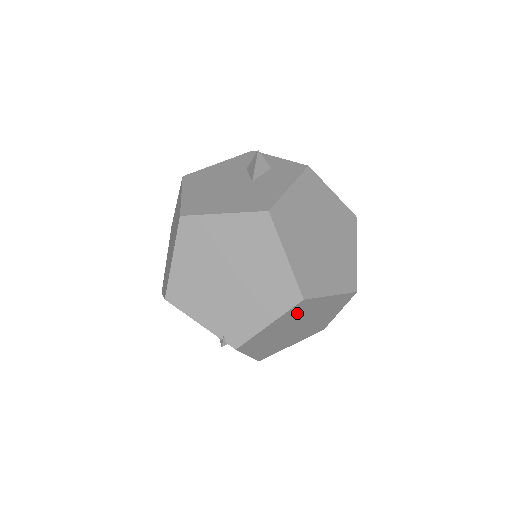
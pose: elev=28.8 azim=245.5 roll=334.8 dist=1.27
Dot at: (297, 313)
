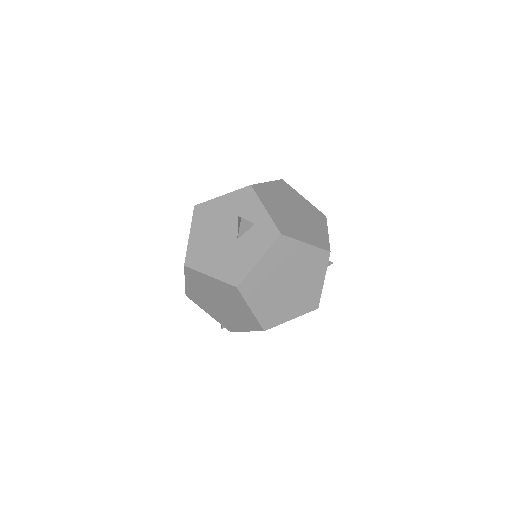
Dot at: occluded
